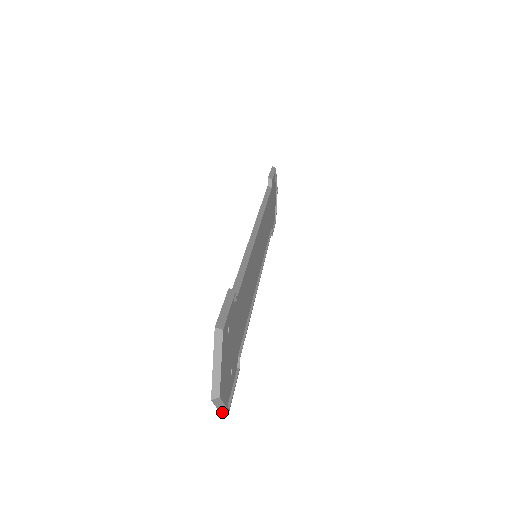
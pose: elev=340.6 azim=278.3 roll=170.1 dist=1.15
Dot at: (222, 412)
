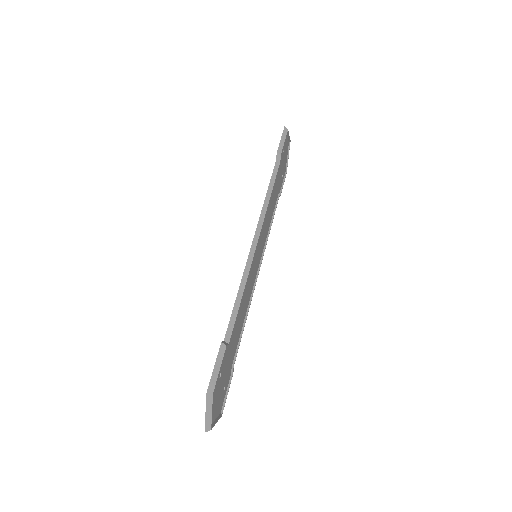
Dot at: occluded
